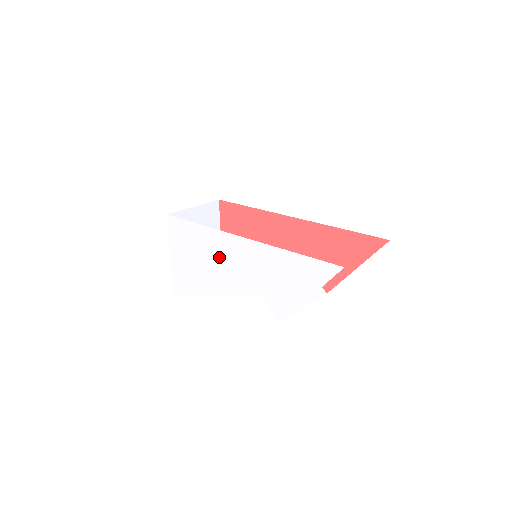
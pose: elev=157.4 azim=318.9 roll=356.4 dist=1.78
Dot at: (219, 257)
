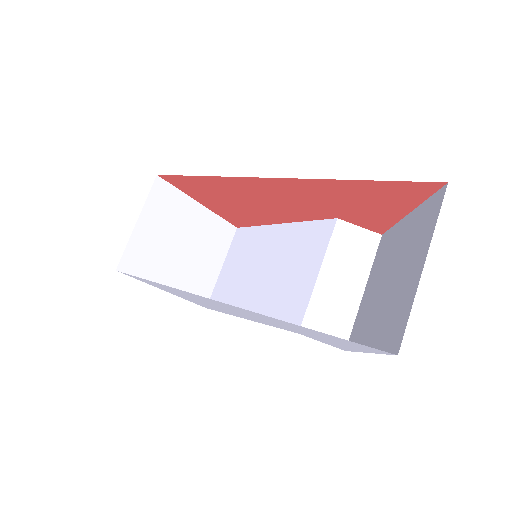
Dot at: occluded
